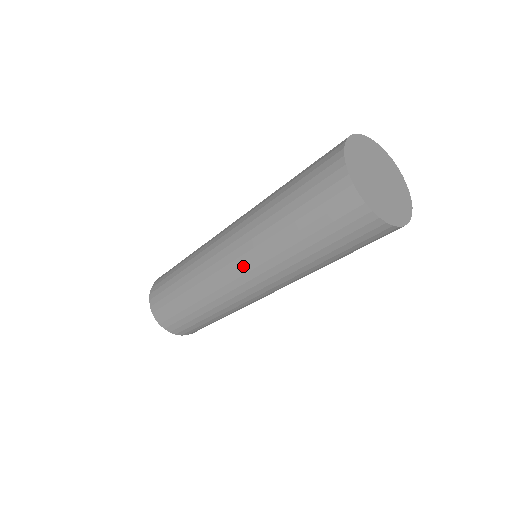
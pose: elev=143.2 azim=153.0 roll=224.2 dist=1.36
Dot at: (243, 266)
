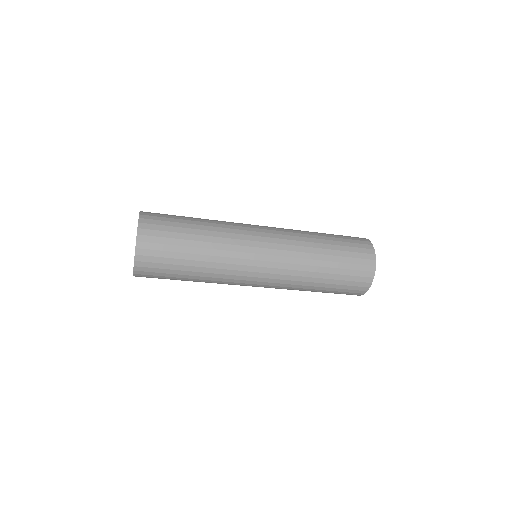
Dot at: (278, 250)
